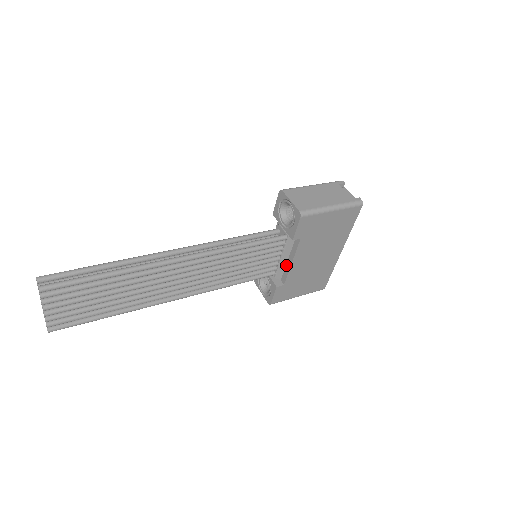
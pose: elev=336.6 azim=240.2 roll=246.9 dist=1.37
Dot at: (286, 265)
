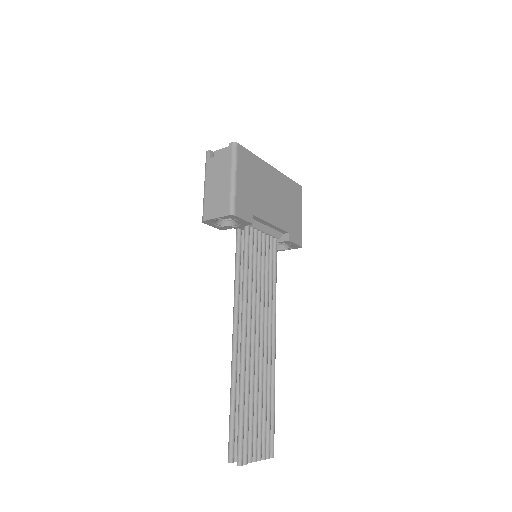
Dot at: (272, 228)
